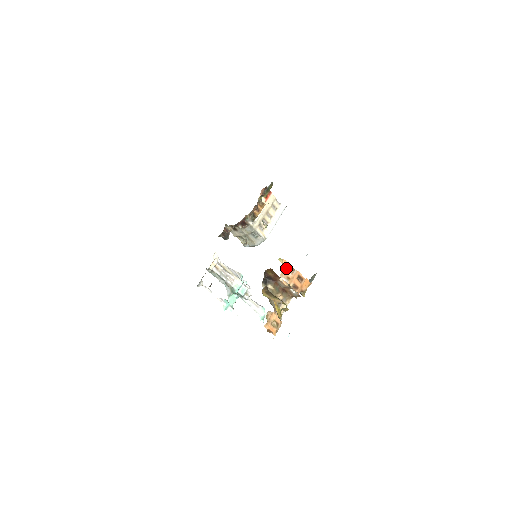
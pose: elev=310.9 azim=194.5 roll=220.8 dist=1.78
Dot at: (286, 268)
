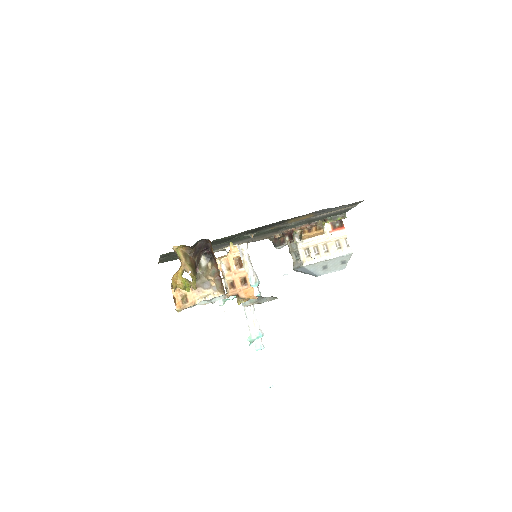
Dot at: (236, 259)
